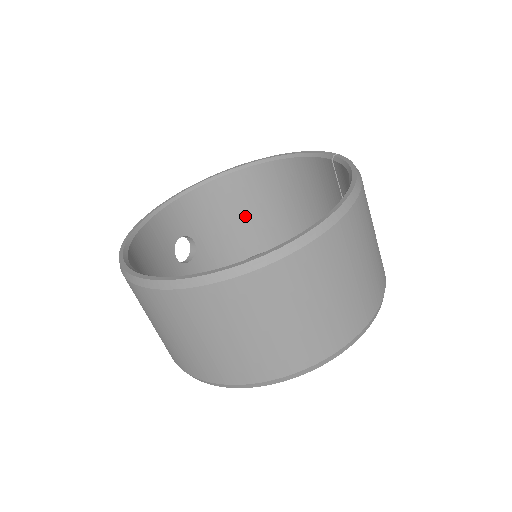
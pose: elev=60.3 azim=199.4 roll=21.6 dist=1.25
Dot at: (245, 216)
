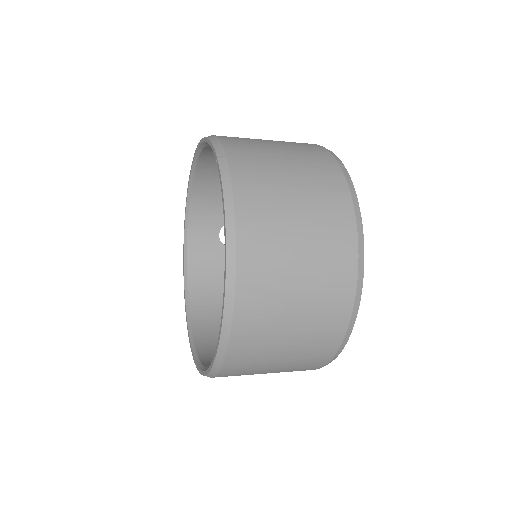
Dot at: occluded
